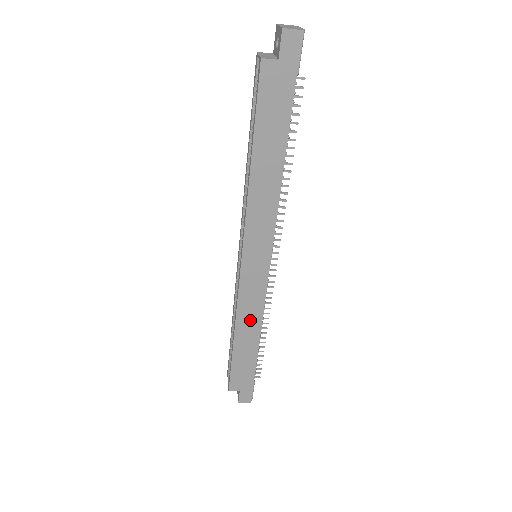
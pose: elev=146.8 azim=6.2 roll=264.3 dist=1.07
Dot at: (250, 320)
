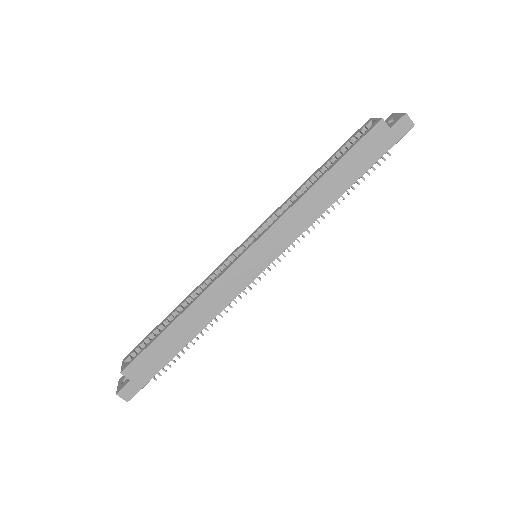
Dot at: (207, 308)
